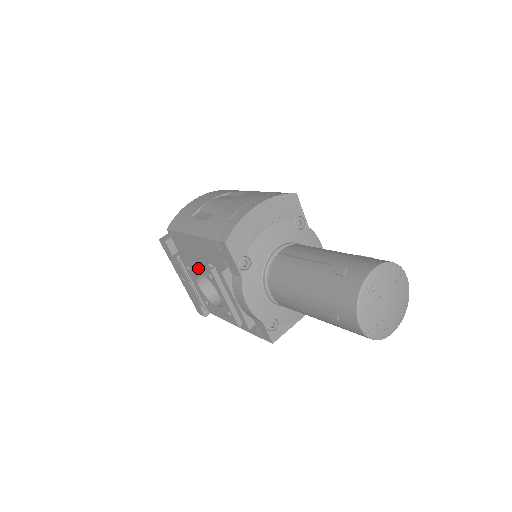
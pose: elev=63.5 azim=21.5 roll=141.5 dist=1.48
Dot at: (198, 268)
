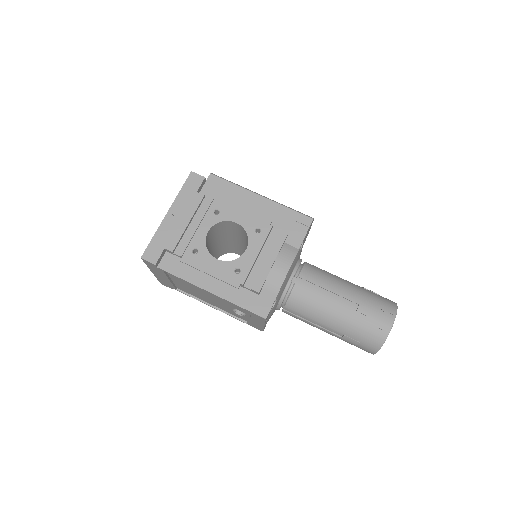
Dot at: (242, 218)
